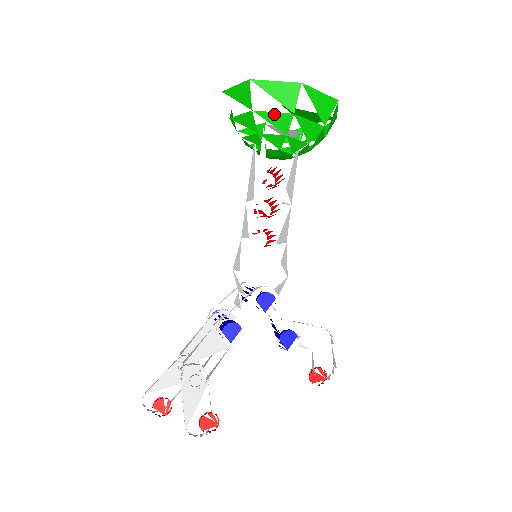
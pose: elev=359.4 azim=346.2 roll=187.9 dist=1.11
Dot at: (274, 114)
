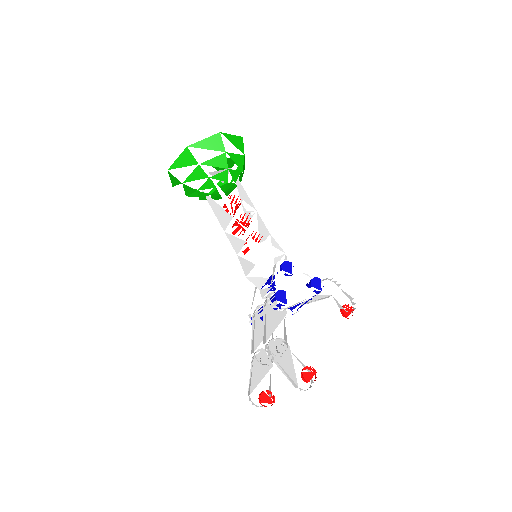
Dot at: (214, 159)
